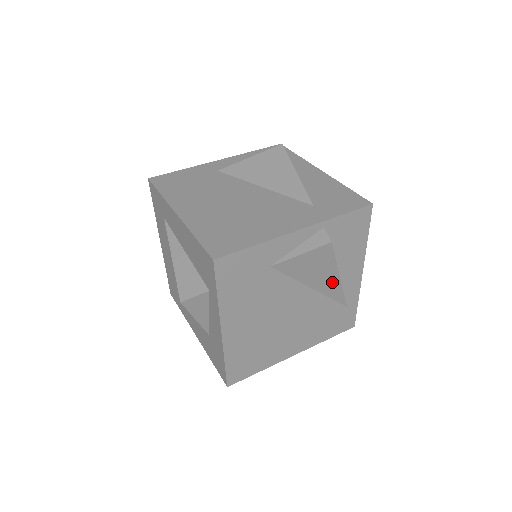
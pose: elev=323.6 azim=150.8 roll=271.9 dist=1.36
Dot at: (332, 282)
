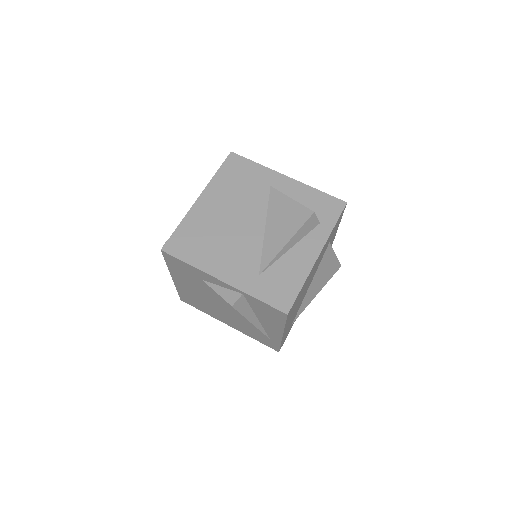
Dot at: occluded
